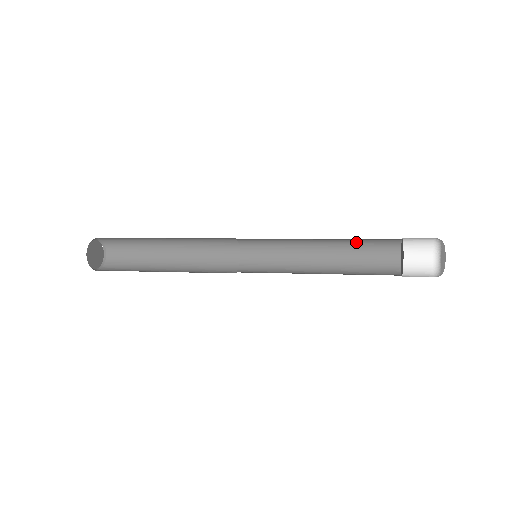
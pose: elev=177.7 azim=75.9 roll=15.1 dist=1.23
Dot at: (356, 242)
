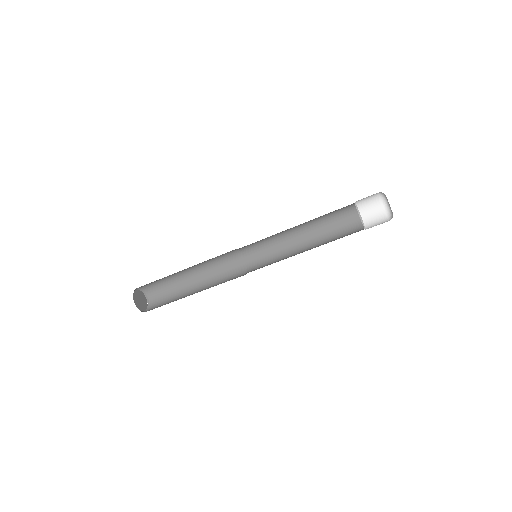
Dot at: (325, 219)
